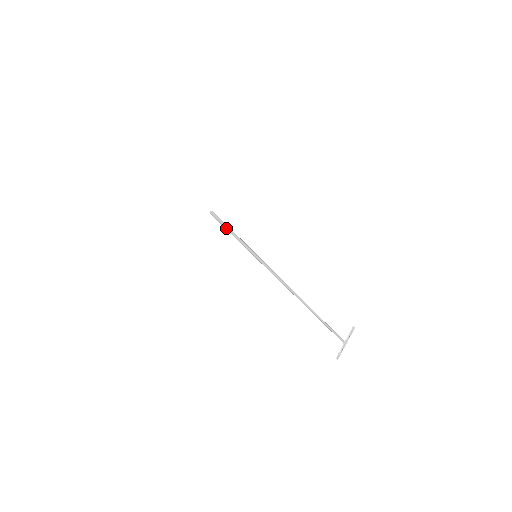
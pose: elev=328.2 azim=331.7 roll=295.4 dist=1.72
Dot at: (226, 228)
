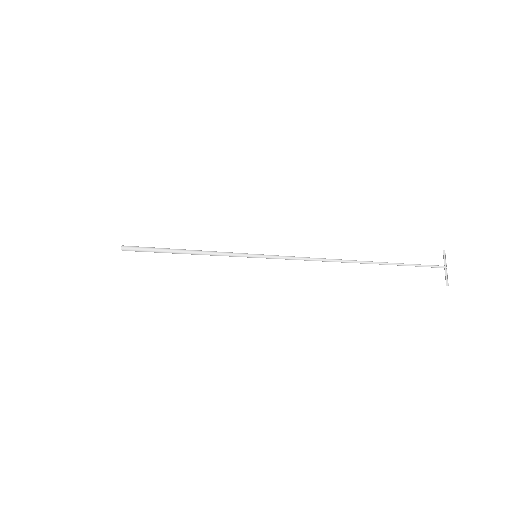
Dot at: (175, 250)
